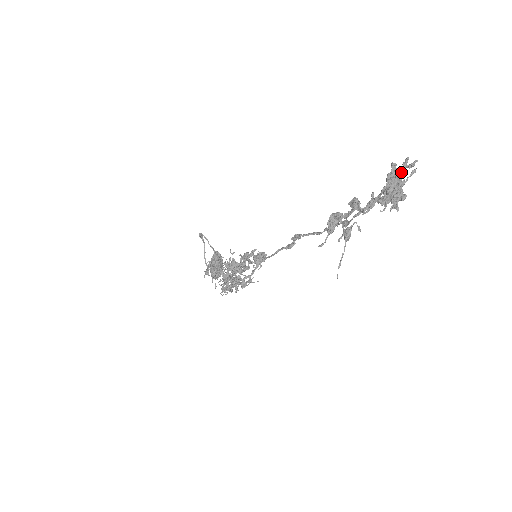
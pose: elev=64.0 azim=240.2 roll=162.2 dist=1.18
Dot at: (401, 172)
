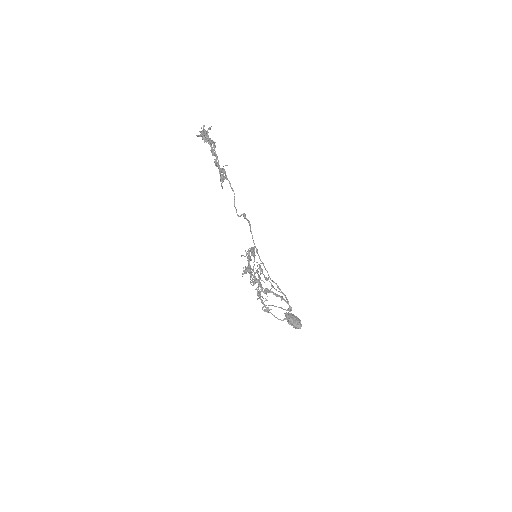
Dot at: occluded
